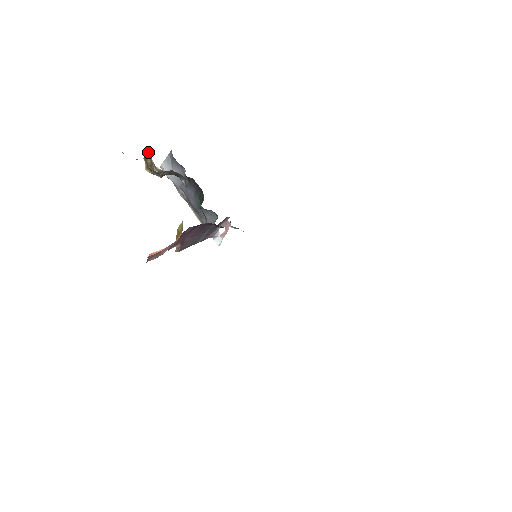
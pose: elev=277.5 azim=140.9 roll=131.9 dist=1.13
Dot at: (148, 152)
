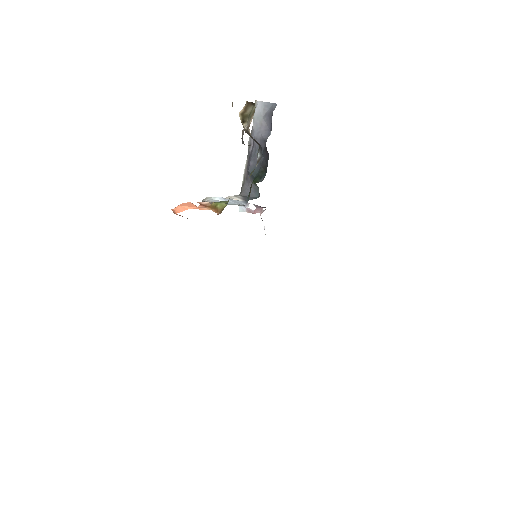
Dot at: occluded
